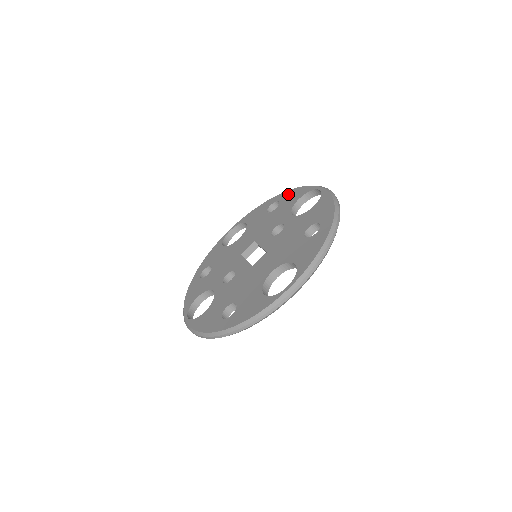
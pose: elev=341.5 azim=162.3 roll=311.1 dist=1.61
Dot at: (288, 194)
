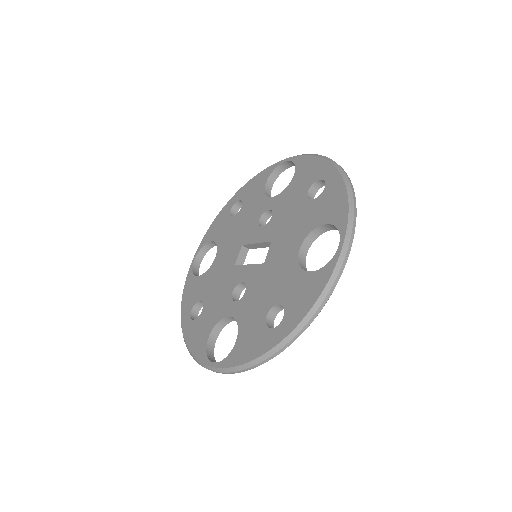
Dot at: (246, 188)
